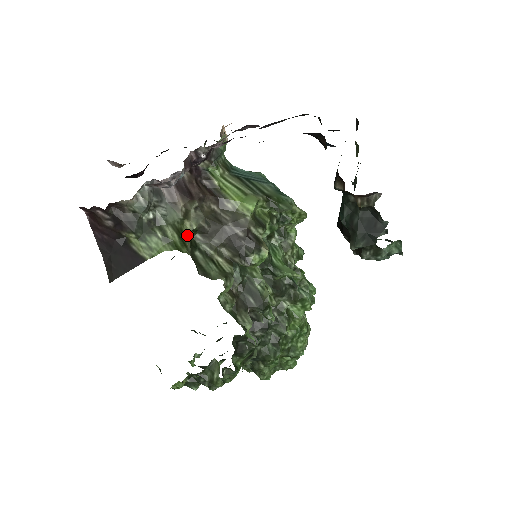
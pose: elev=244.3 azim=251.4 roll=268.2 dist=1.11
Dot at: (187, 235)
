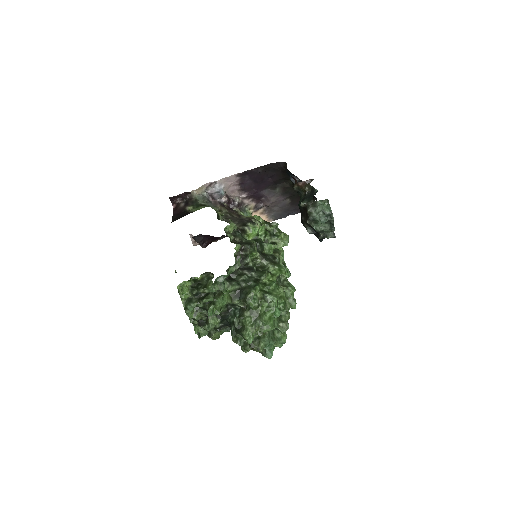
Dot at: (218, 213)
